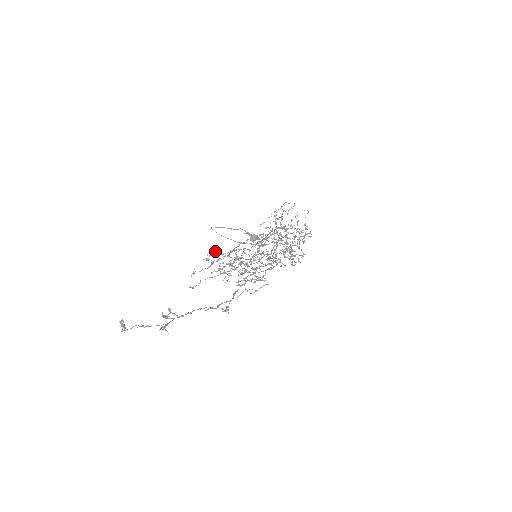
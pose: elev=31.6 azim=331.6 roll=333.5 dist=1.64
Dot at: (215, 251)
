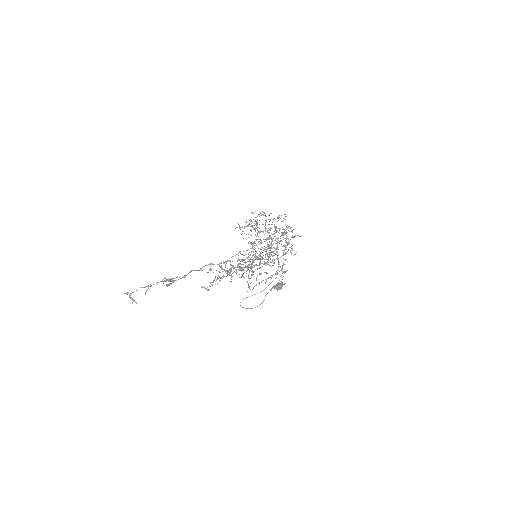
Dot at: occluded
